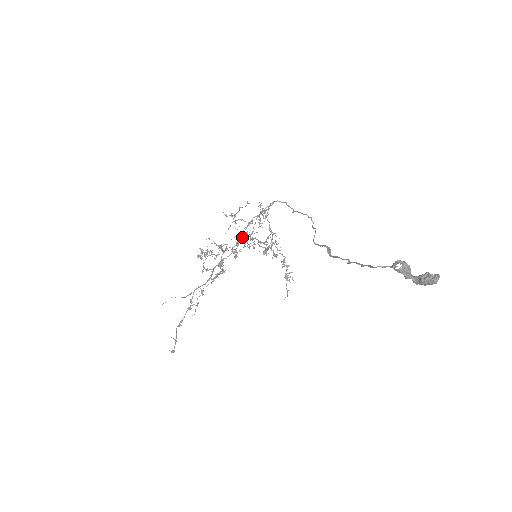
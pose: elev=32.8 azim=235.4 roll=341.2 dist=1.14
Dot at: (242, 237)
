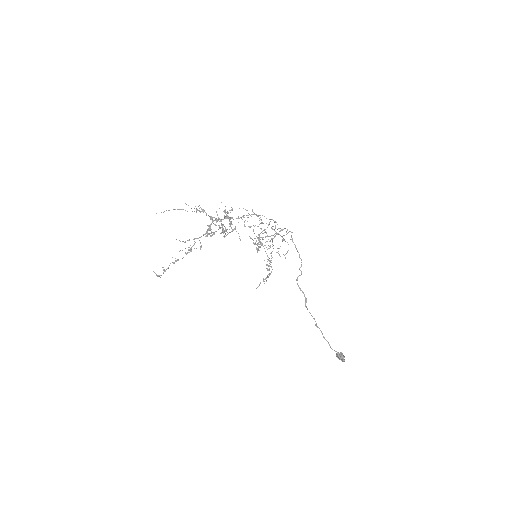
Dot at: occluded
